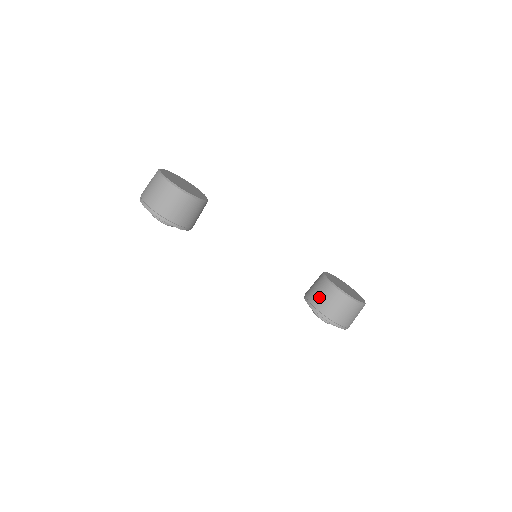
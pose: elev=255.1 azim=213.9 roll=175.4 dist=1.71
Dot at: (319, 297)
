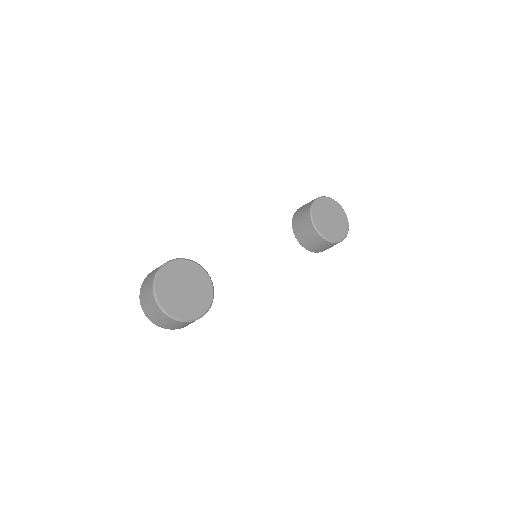
Dot at: (313, 245)
